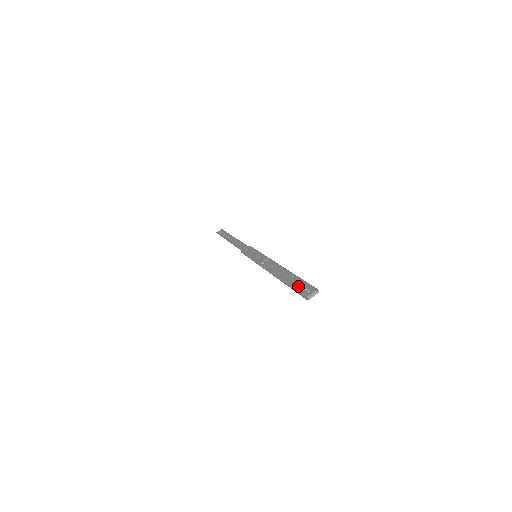
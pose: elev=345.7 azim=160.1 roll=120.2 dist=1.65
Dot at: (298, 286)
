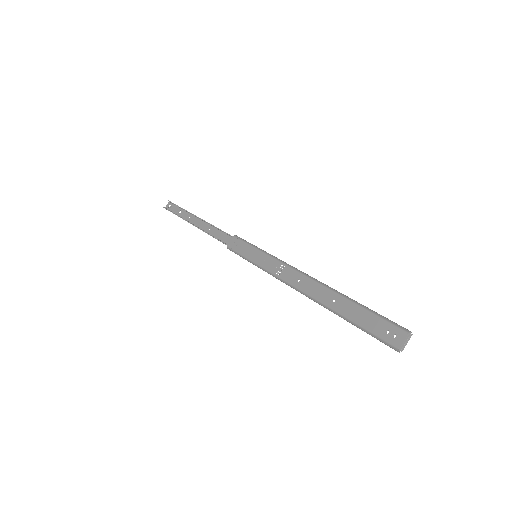
Dot at: (369, 325)
